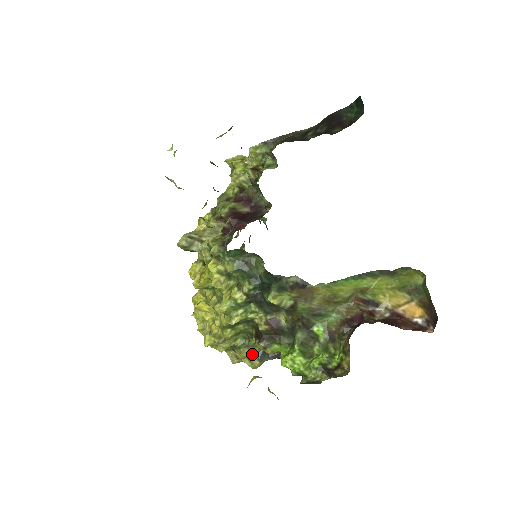
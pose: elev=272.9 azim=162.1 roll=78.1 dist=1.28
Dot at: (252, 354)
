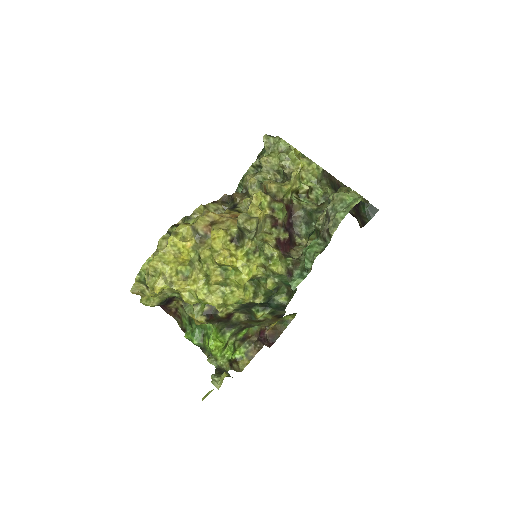
Dot at: (160, 299)
